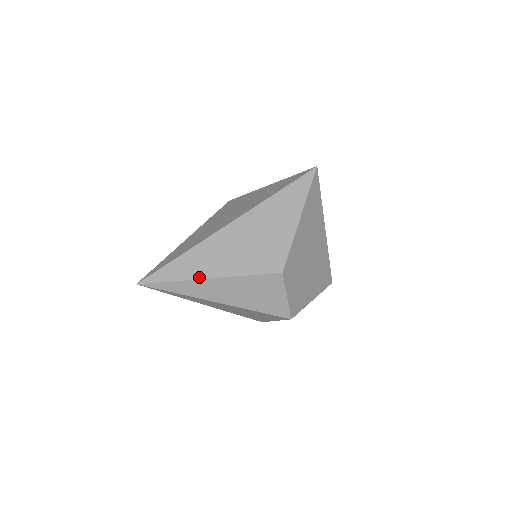
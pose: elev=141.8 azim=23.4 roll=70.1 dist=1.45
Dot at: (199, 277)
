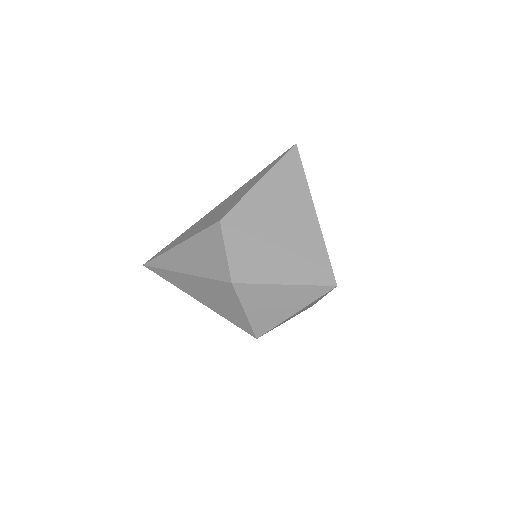
Dot at: (173, 247)
